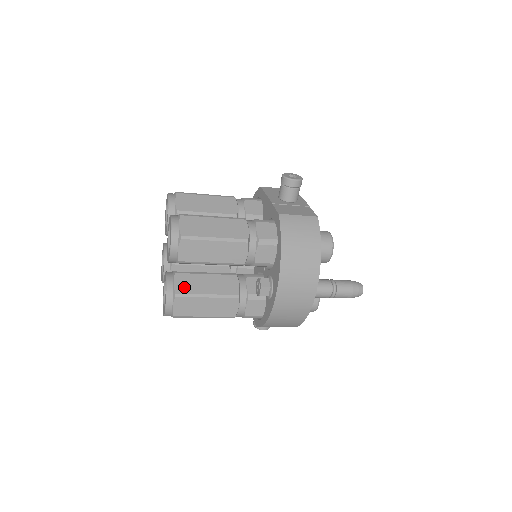
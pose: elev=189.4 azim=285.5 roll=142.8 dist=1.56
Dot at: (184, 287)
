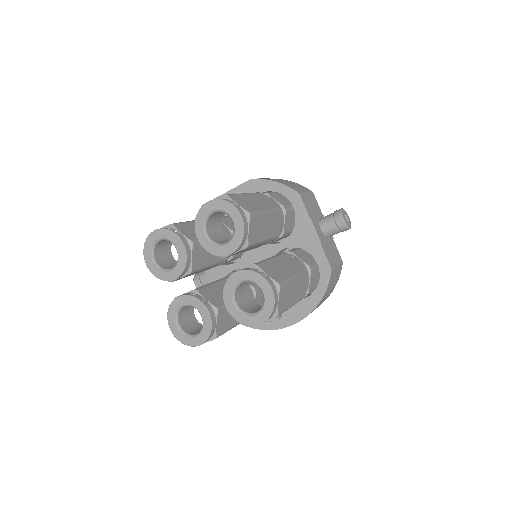
Dot at: (222, 326)
